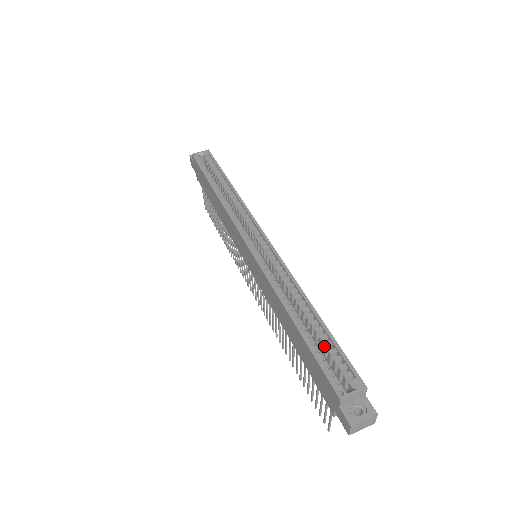
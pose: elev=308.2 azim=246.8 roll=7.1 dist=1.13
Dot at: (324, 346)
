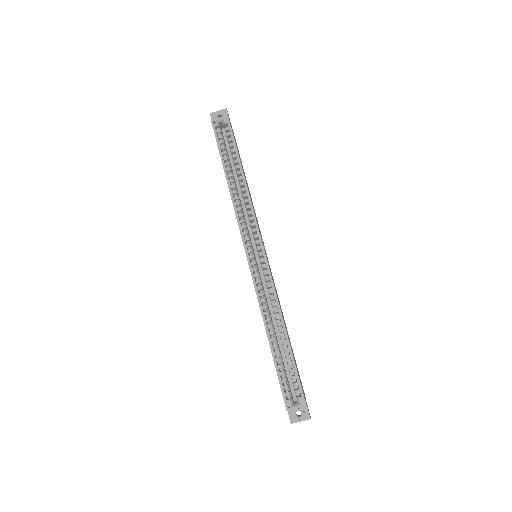
Dot at: (287, 364)
